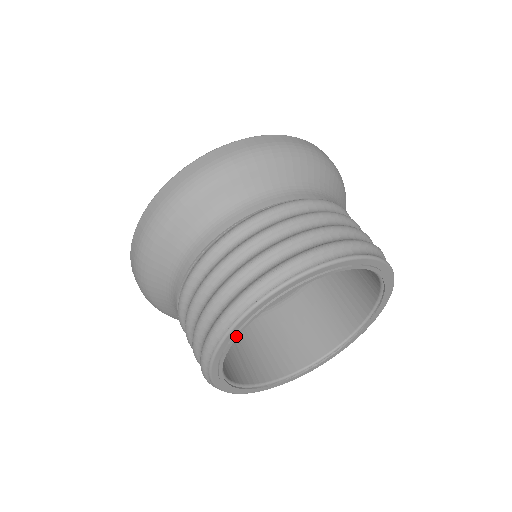
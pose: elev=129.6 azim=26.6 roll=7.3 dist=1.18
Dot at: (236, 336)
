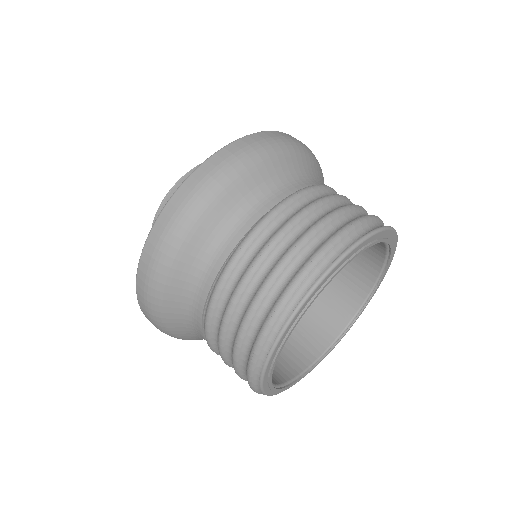
Dot at: (270, 382)
